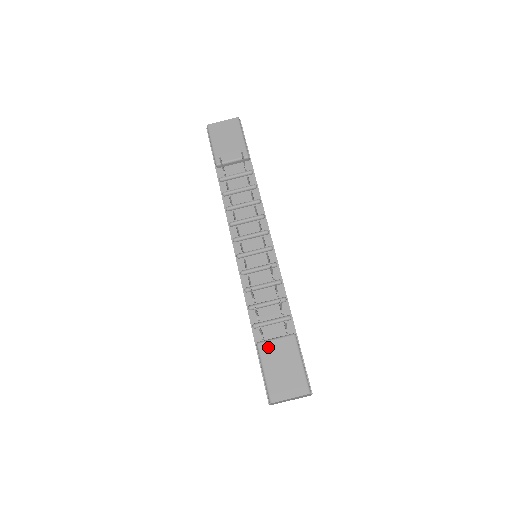
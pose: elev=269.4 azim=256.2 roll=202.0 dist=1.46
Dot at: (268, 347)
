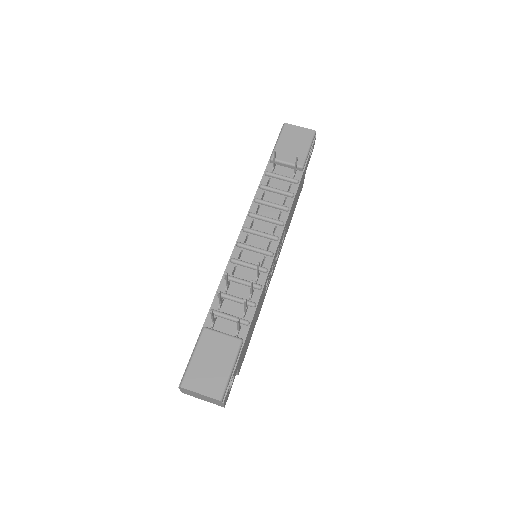
Dot at: (211, 336)
